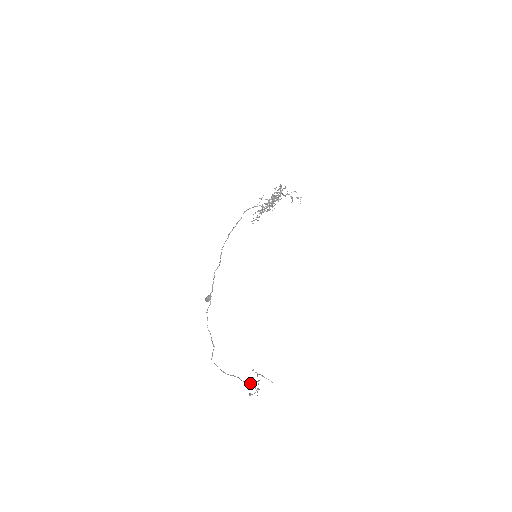
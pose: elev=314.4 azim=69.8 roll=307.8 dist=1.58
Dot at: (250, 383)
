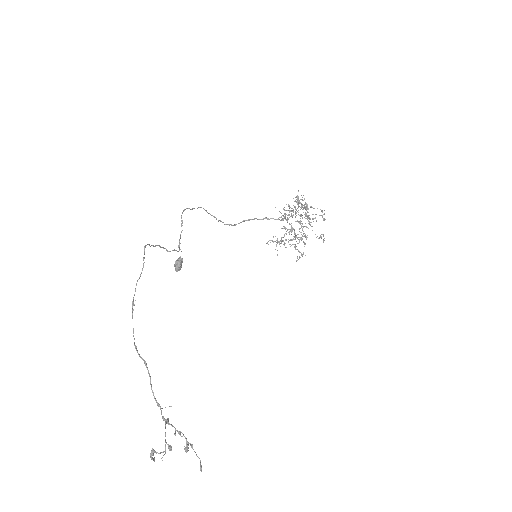
Dot at: (163, 416)
